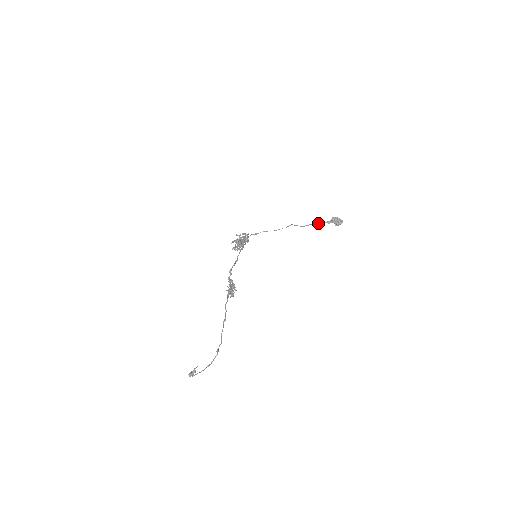
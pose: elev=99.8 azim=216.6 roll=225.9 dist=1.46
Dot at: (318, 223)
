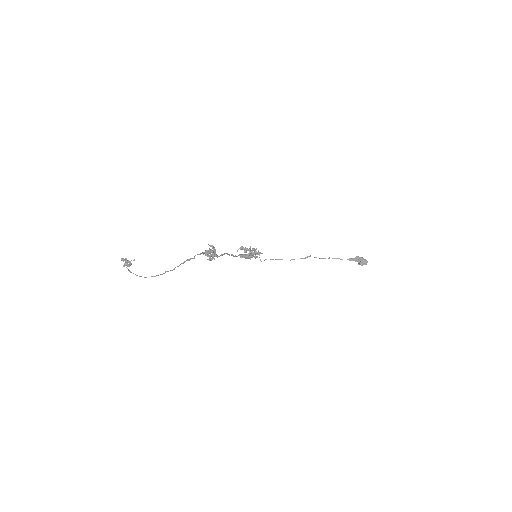
Dot at: (339, 258)
